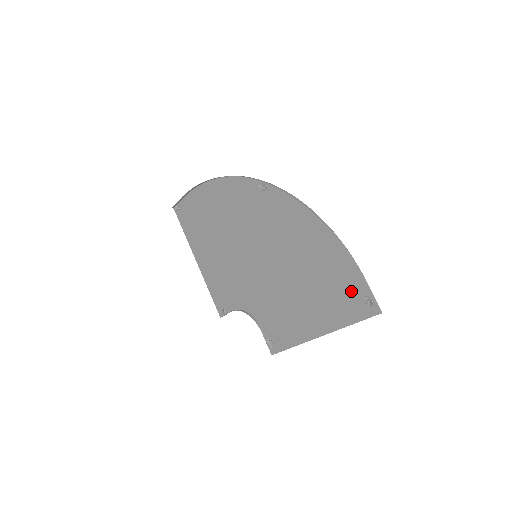
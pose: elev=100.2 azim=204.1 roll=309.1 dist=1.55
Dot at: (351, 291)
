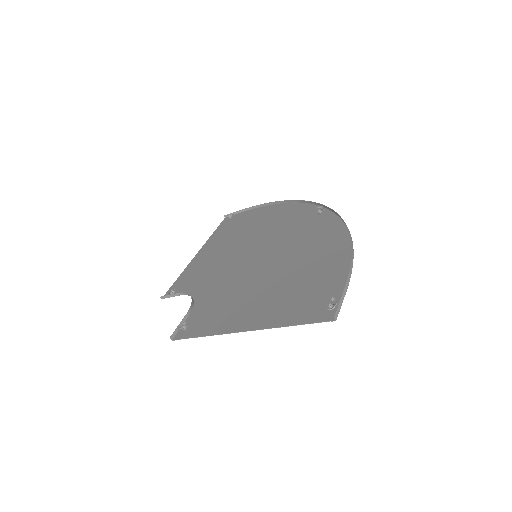
Dot at: (321, 295)
